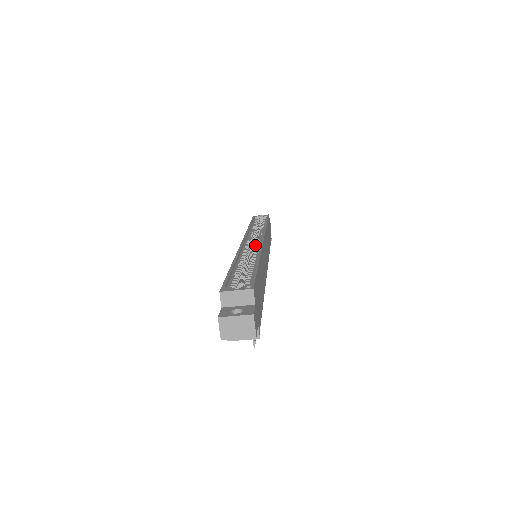
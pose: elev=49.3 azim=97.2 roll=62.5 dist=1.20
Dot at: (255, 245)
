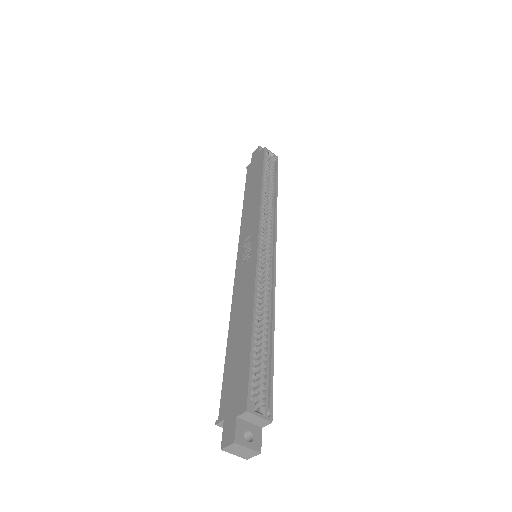
Dot at: (267, 262)
